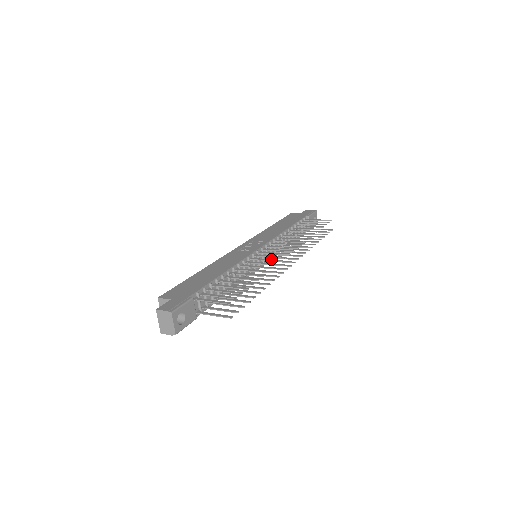
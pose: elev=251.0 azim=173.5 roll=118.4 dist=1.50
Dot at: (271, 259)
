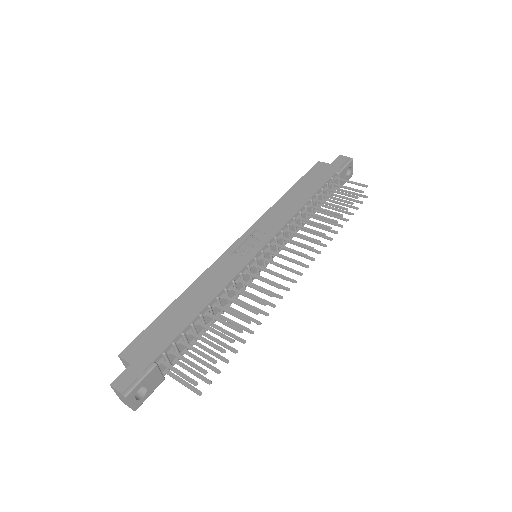
Dot at: (268, 280)
